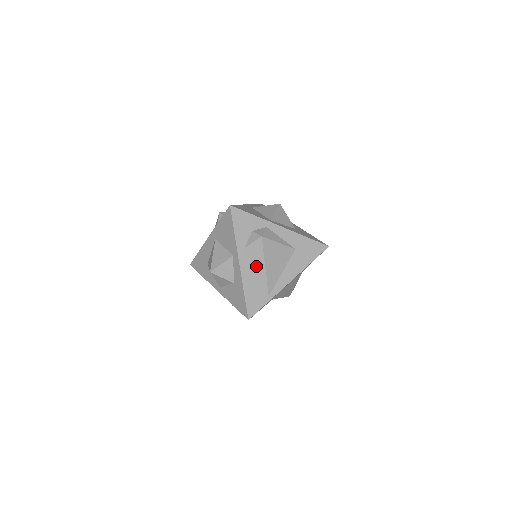
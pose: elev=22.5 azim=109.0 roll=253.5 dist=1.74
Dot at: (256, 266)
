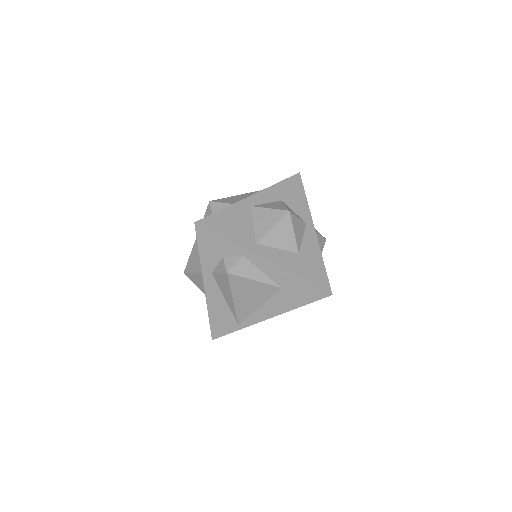
Dot at: (224, 295)
